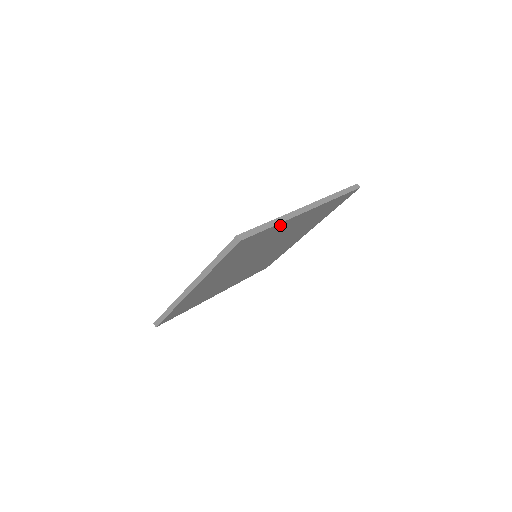
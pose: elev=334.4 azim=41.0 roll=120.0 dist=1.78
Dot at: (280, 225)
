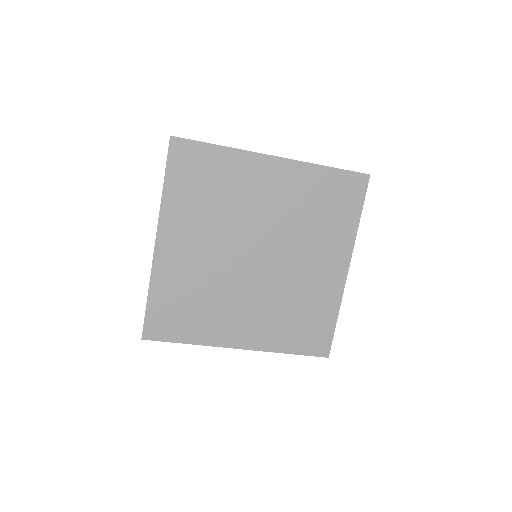
Dot at: (234, 157)
